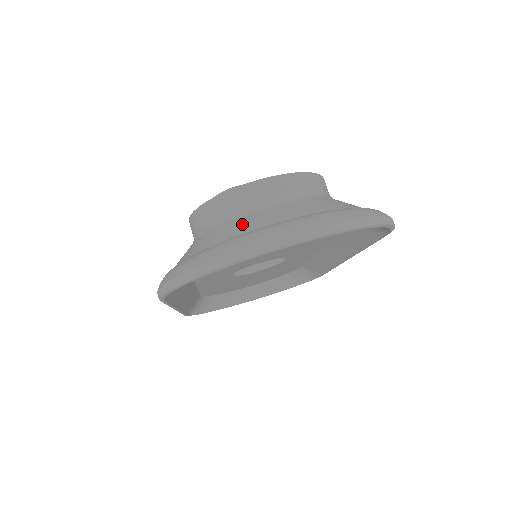
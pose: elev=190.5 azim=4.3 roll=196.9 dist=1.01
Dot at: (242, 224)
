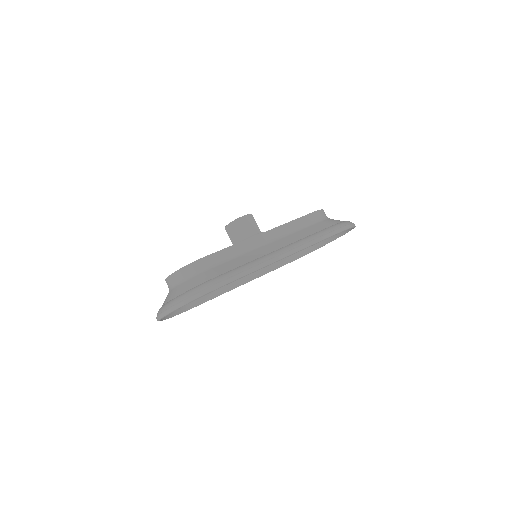
Dot at: occluded
